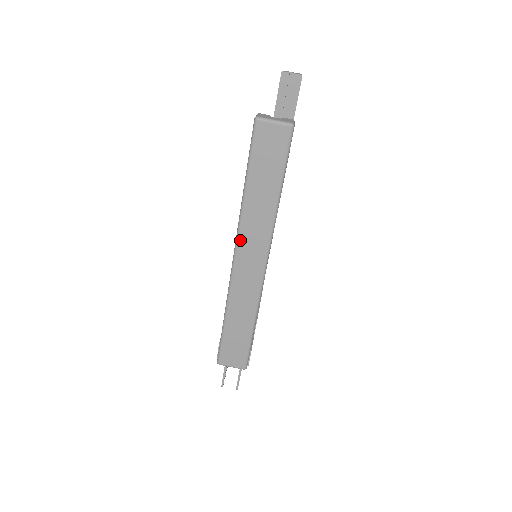
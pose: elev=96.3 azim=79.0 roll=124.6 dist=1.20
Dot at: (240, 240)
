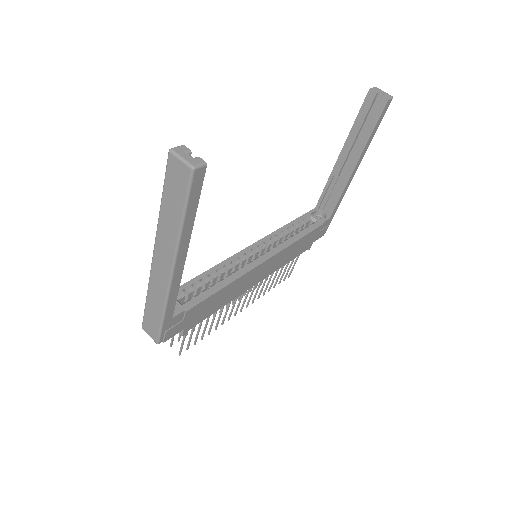
Dot at: (157, 243)
